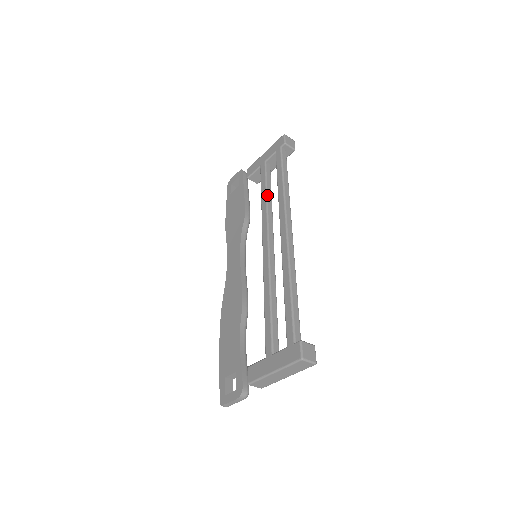
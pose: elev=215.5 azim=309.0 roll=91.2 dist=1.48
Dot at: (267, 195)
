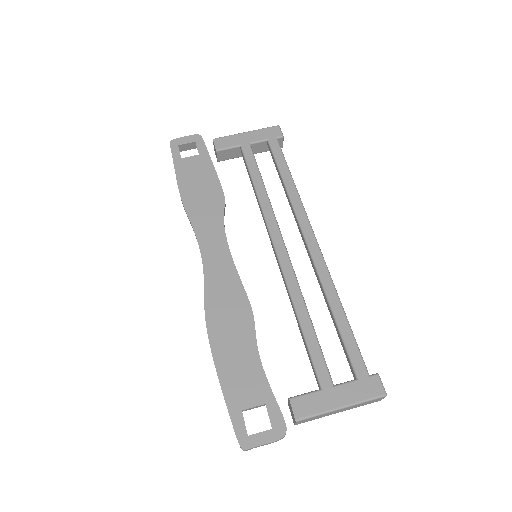
Dot at: occluded
